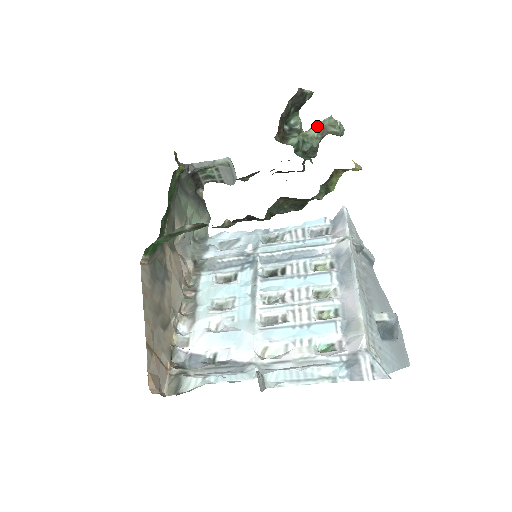
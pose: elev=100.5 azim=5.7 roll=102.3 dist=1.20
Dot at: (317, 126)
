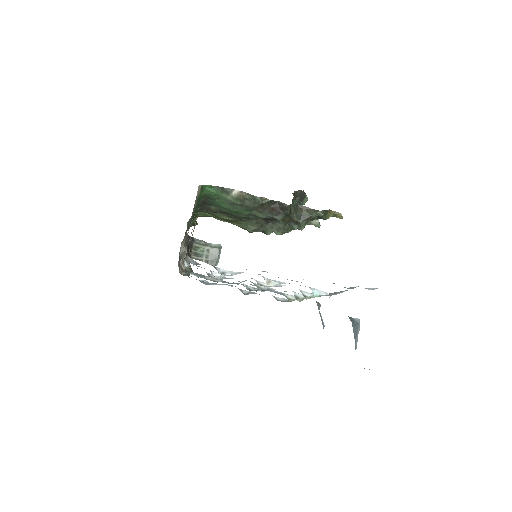
Dot at: occluded
